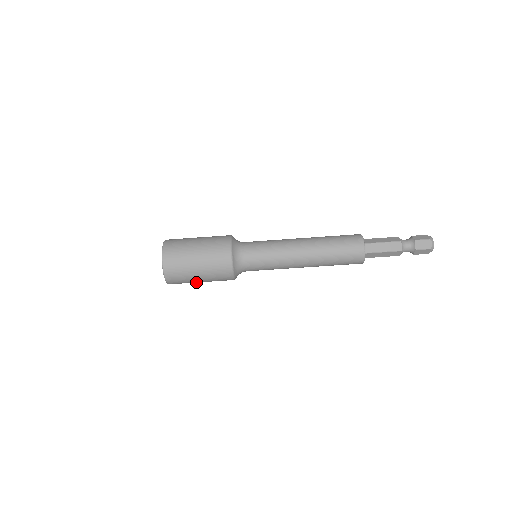
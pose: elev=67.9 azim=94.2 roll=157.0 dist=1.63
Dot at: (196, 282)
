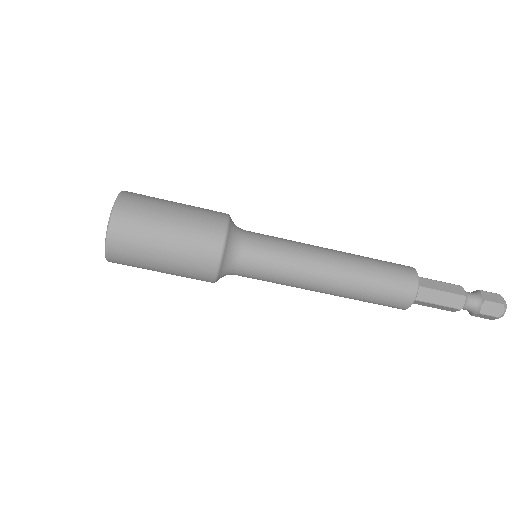
Dot at: occluded
